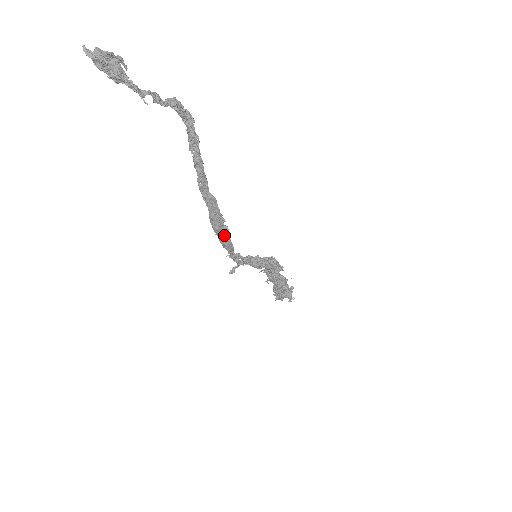
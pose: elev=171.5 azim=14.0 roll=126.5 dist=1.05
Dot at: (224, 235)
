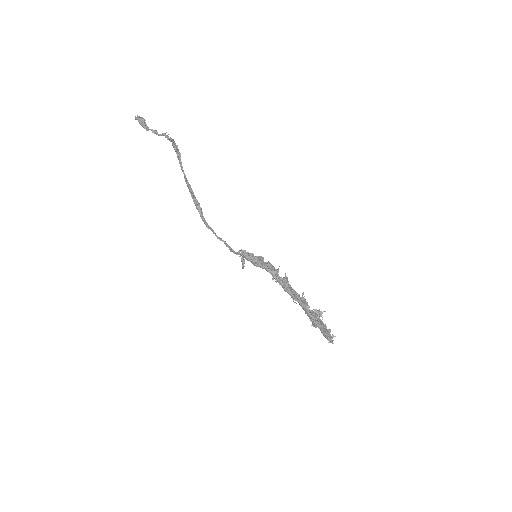
Dot at: (202, 215)
